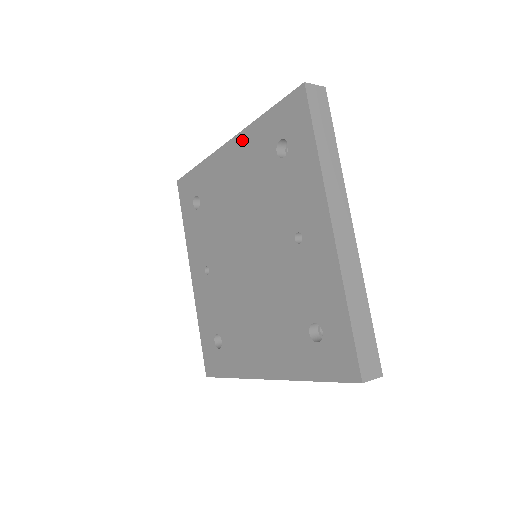
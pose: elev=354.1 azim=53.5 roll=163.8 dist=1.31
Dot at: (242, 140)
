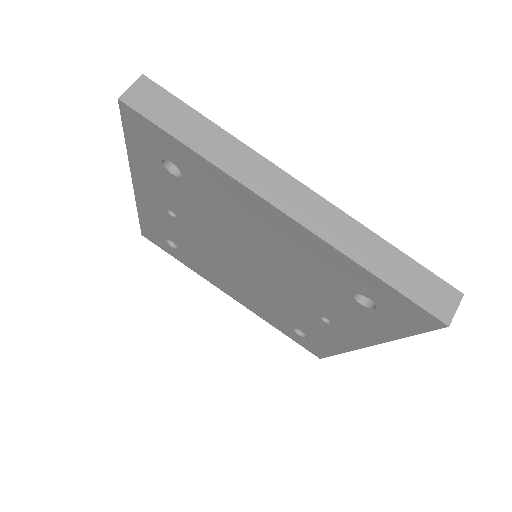
Dot at: (313, 242)
